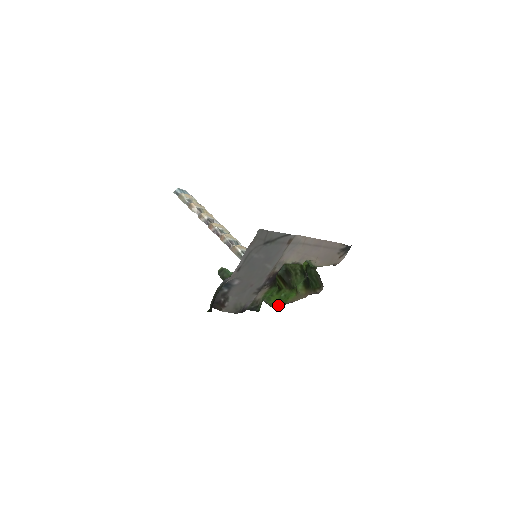
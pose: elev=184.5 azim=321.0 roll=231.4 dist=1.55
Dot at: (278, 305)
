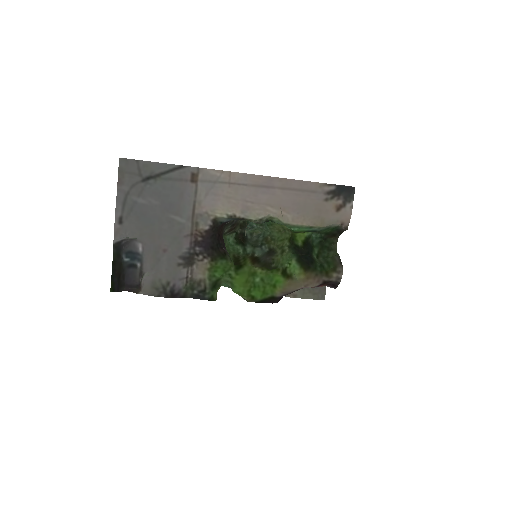
Dot at: (262, 299)
